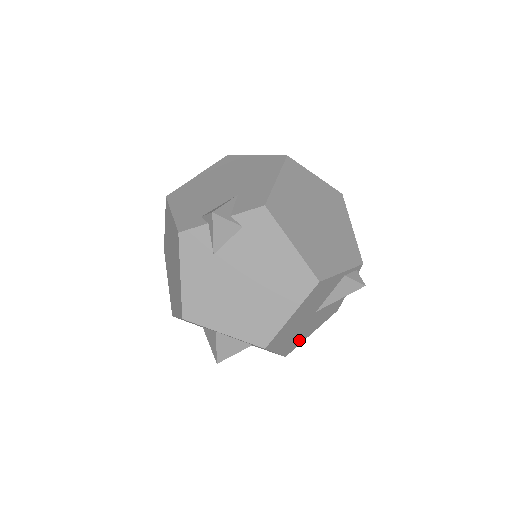
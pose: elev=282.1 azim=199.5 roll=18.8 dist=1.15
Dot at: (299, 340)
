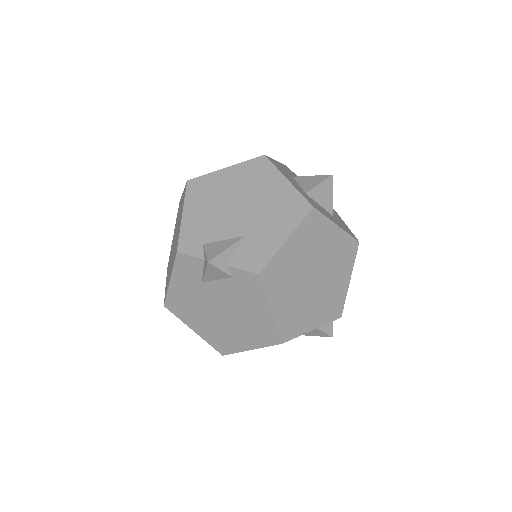
Dot at: occluded
